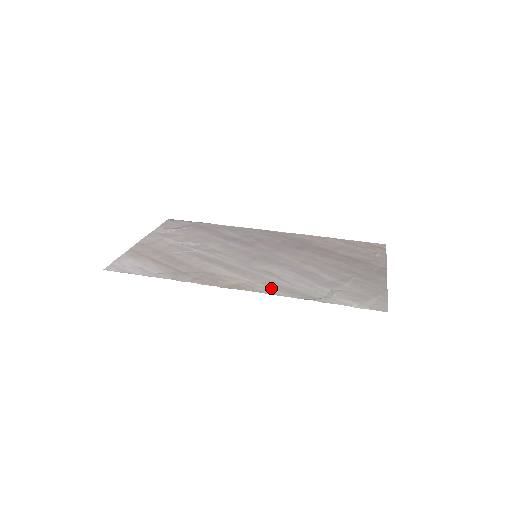
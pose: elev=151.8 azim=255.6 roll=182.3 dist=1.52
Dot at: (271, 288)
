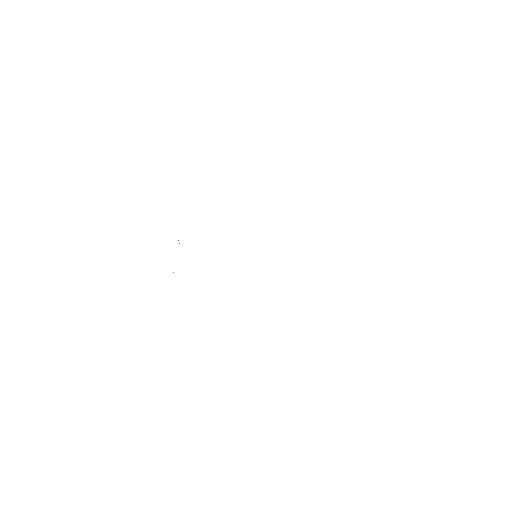
Dot at: occluded
